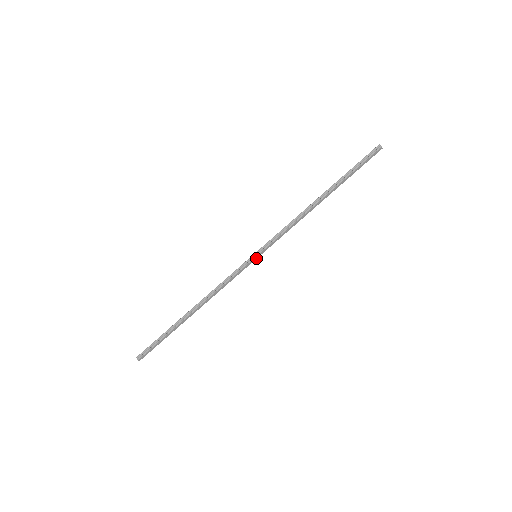
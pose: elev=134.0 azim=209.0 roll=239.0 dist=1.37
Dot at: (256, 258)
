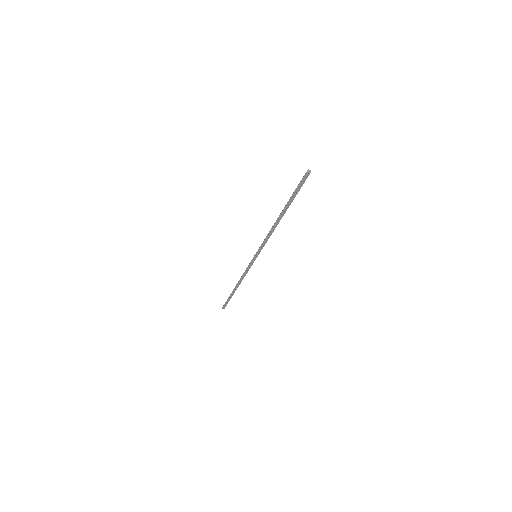
Dot at: occluded
